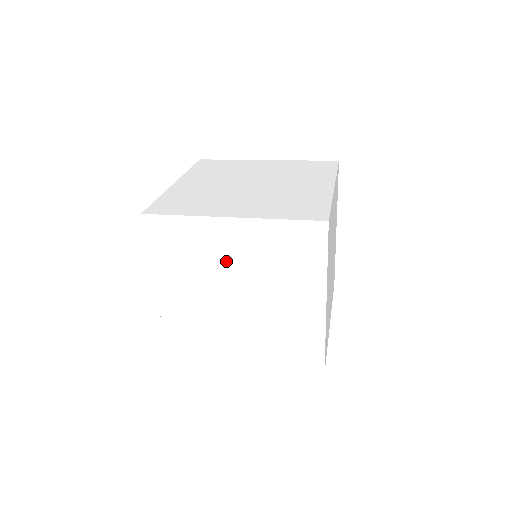
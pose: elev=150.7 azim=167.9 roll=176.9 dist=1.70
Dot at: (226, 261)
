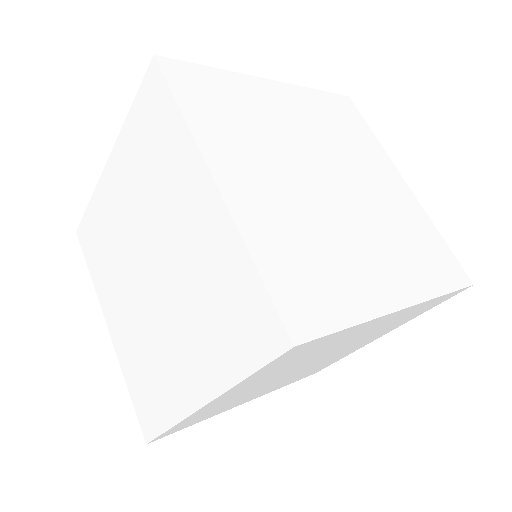
Dot at: (172, 221)
